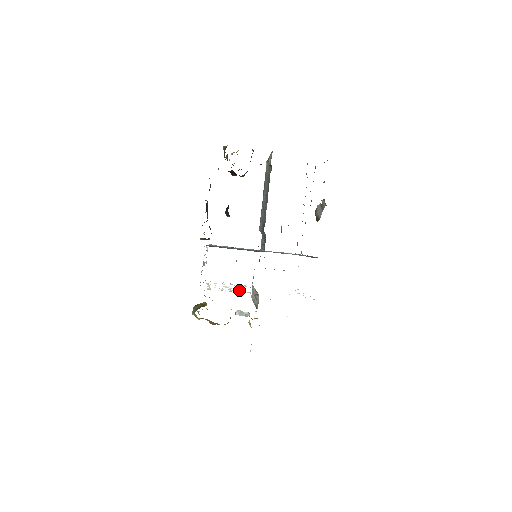
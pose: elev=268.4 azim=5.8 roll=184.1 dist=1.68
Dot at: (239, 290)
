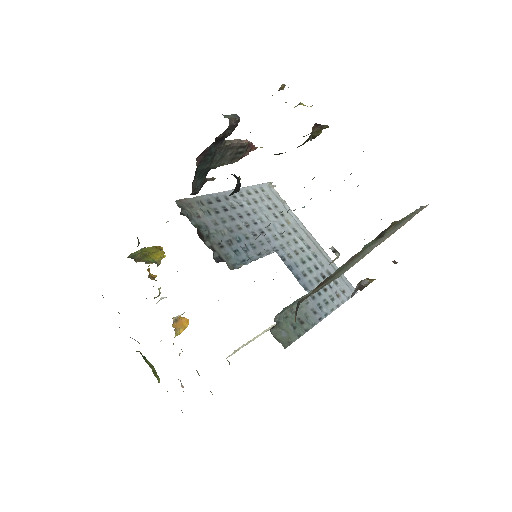
Dot at: occluded
